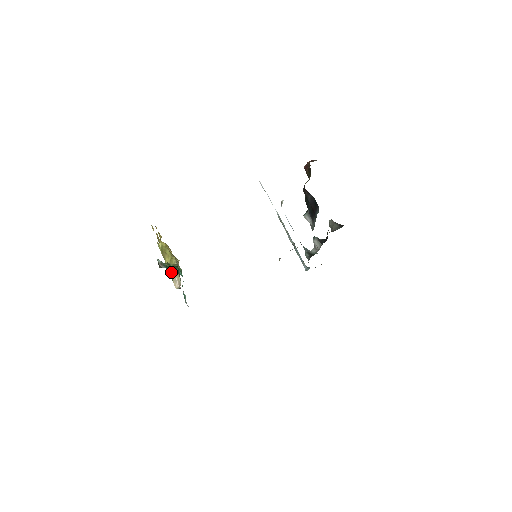
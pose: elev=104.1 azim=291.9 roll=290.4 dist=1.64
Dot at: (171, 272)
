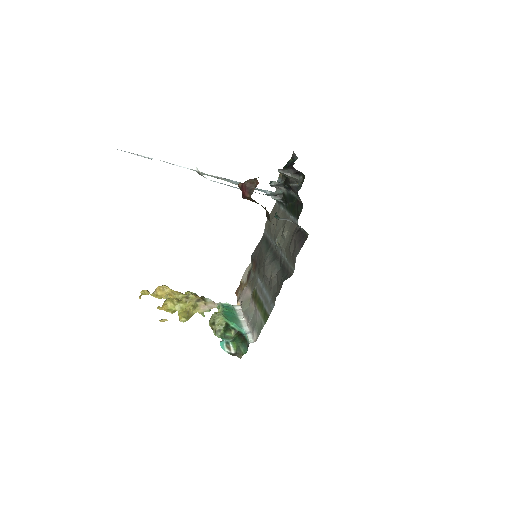
Dot at: (232, 336)
